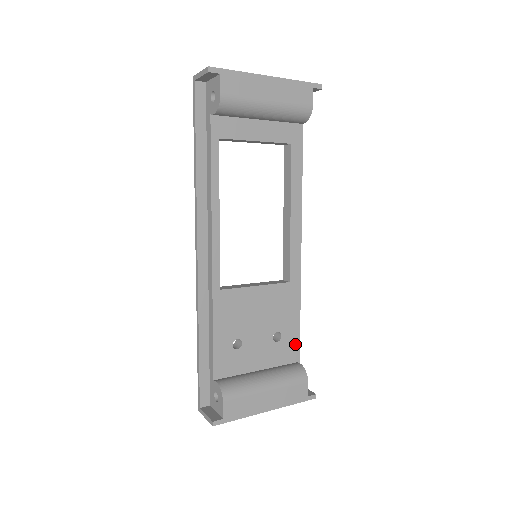
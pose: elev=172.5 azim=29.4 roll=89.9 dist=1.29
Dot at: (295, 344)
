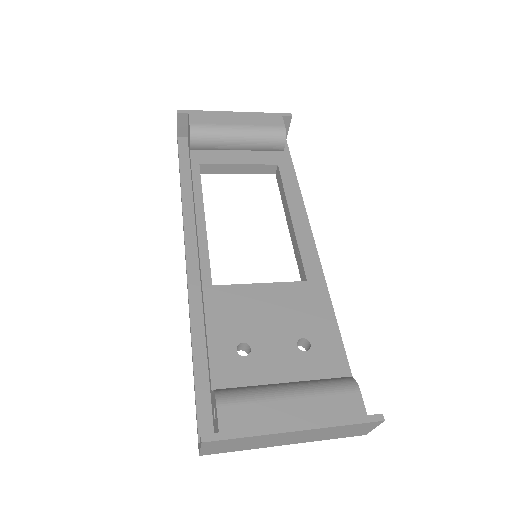
Dot at: (336, 356)
